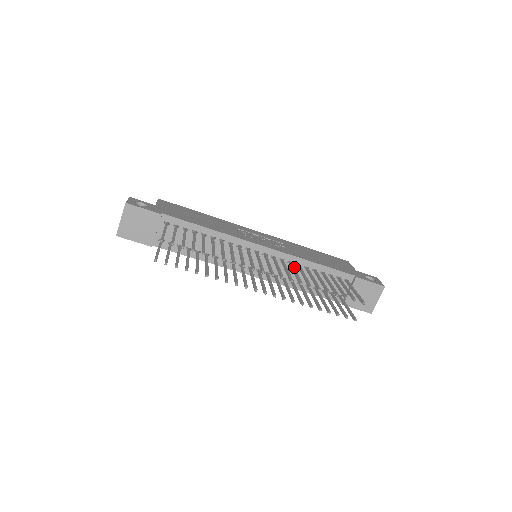
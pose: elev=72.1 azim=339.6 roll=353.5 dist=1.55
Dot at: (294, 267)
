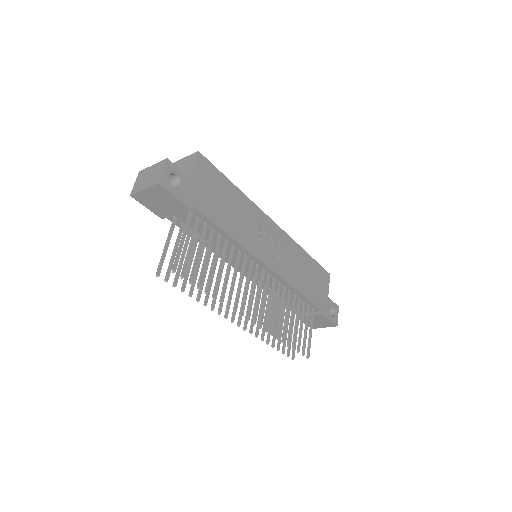
Dot at: occluded
